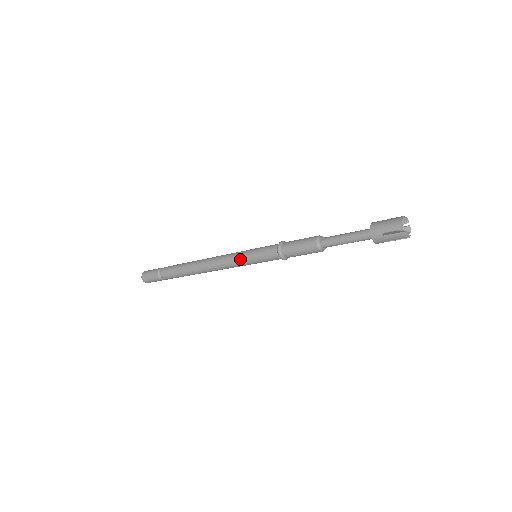
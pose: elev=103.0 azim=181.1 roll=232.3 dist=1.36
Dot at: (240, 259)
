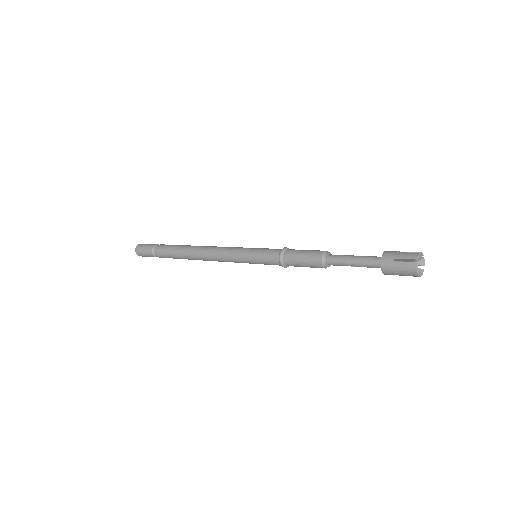
Dot at: (240, 251)
